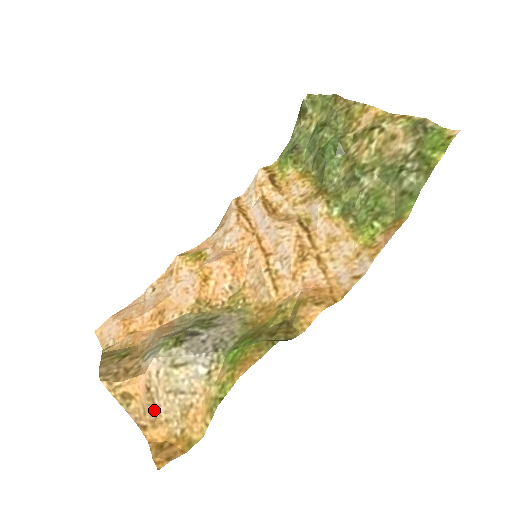
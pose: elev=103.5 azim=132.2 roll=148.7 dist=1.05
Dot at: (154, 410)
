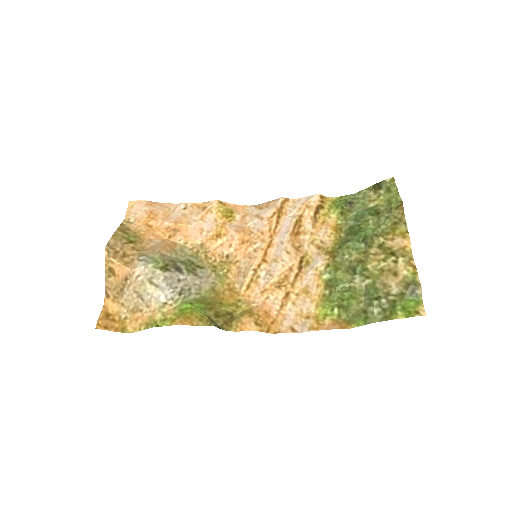
Dot at: (120, 292)
